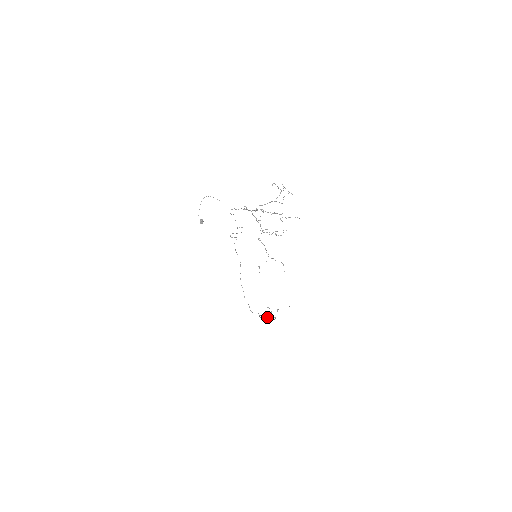
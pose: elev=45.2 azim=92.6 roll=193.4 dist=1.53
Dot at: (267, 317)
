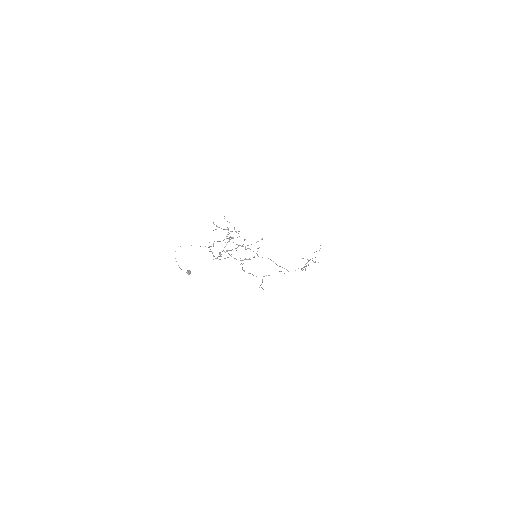
Dot at: occluded
